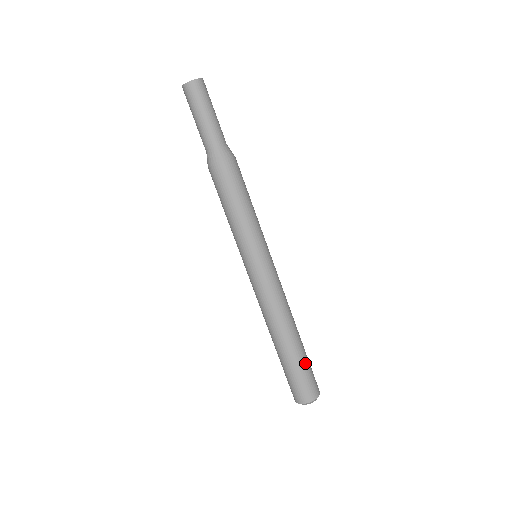
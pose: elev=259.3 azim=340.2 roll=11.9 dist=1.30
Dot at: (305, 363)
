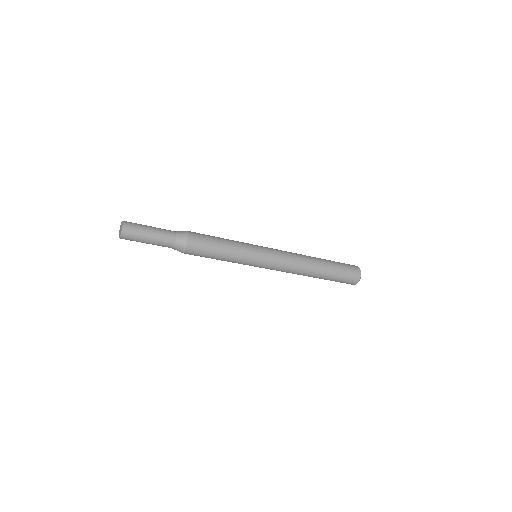
Dot at: (334, 279)
